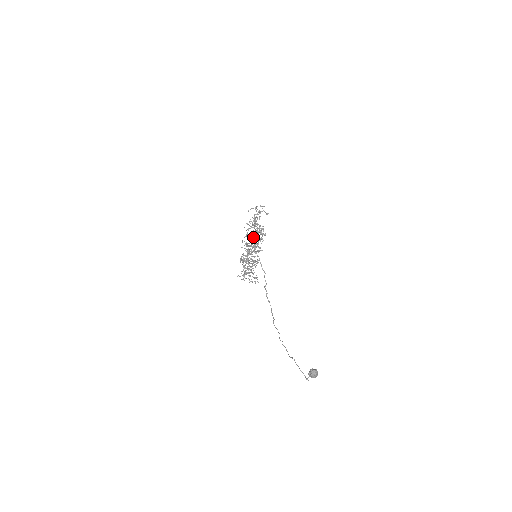
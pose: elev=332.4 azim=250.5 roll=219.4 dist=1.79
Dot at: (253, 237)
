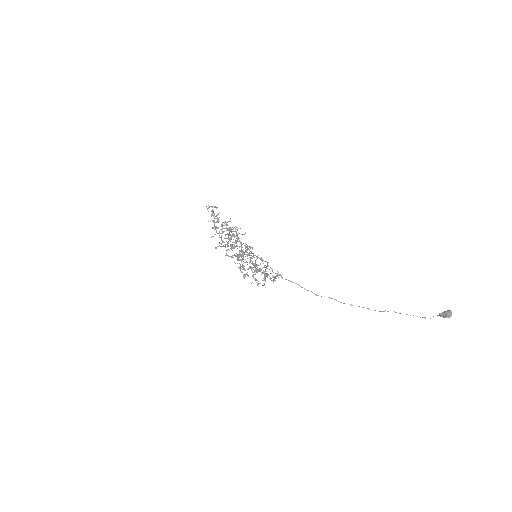
Dot at: (236, 241)
